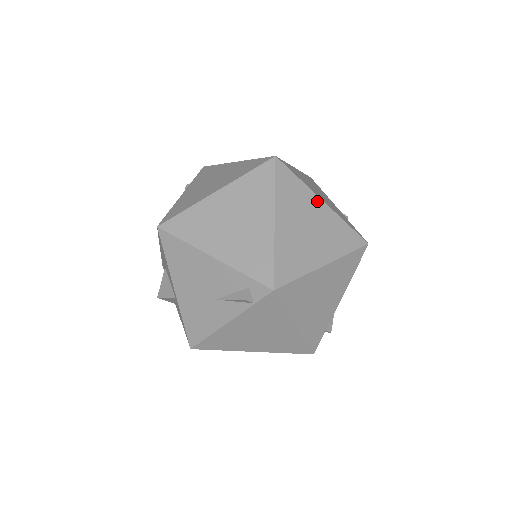
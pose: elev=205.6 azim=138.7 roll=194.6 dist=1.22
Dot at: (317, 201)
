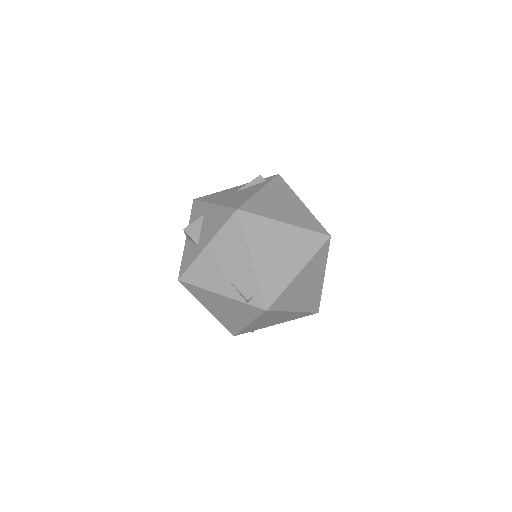
Dot at: (322, 274)
